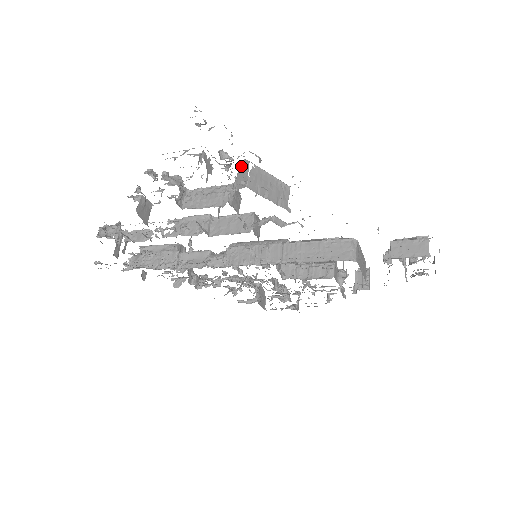
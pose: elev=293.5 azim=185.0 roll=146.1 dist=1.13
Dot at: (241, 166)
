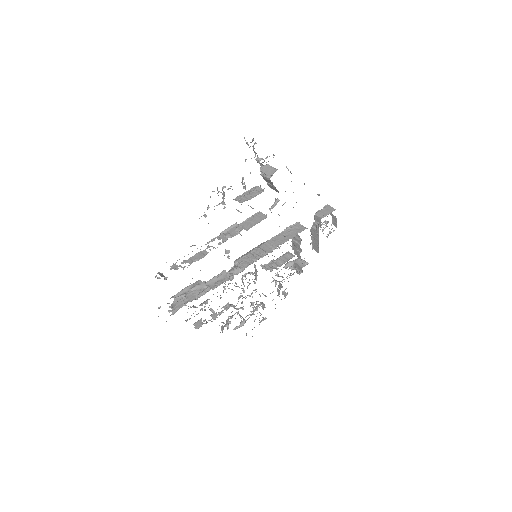
Dot at: (263, 169)
